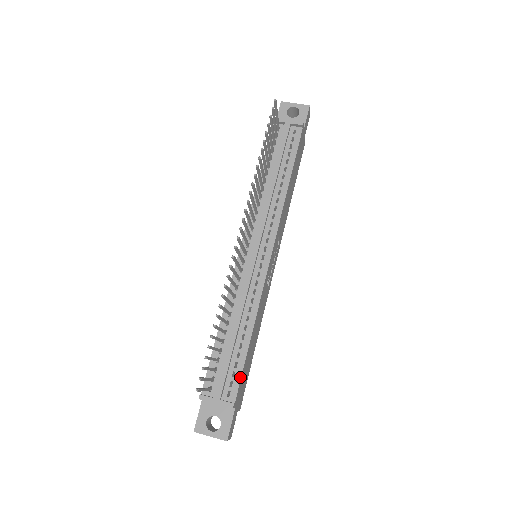
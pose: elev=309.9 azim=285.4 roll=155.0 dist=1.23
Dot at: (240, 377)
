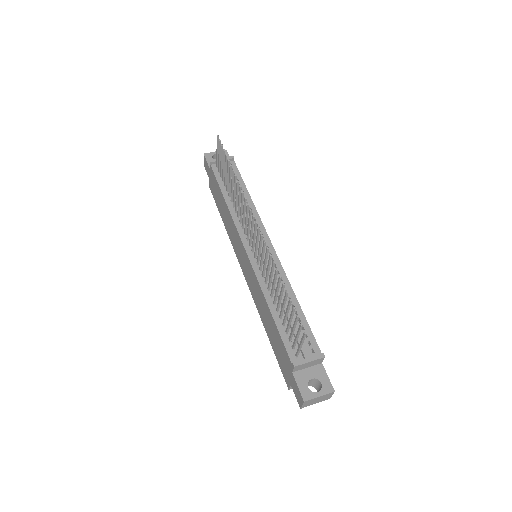
Dot at: (312, 334)
